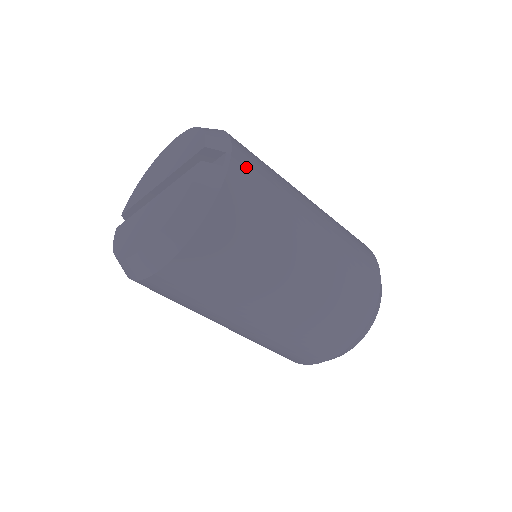
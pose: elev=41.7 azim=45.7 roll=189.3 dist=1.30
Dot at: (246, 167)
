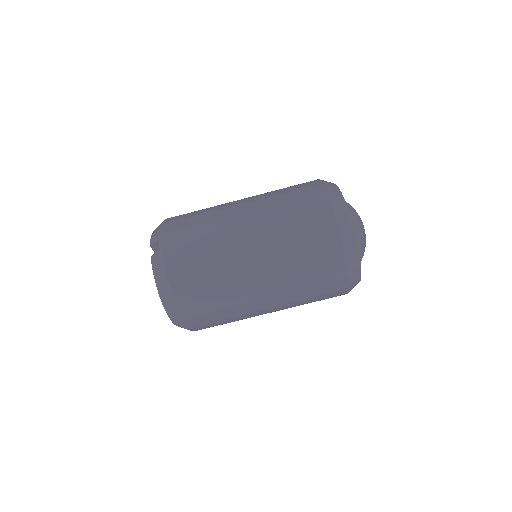
Dot at: (174, 235)
